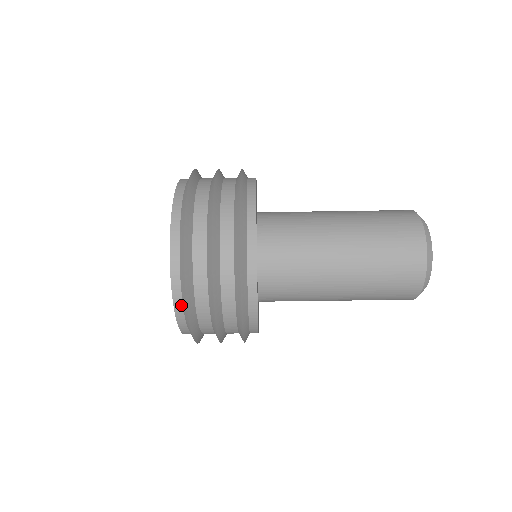
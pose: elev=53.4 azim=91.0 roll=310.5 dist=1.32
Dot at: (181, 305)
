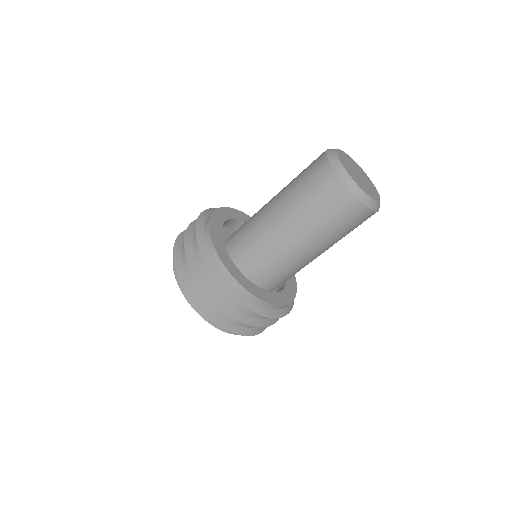
Dot at: occluded
